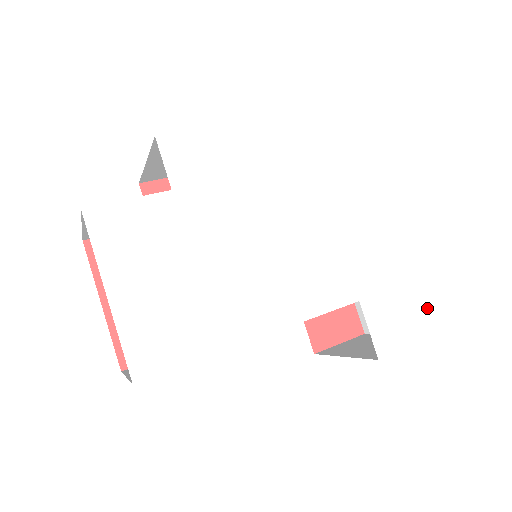
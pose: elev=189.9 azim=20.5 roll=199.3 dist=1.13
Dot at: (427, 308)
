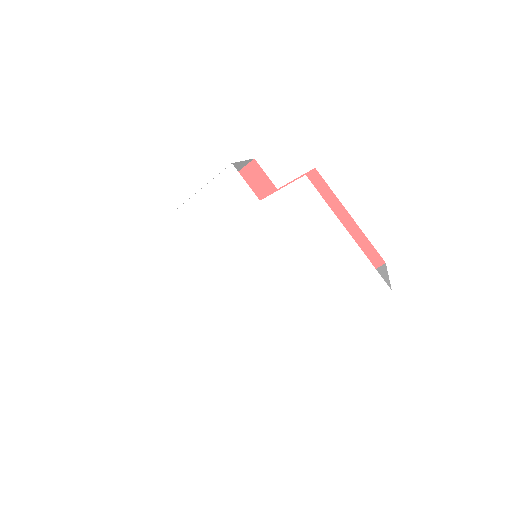
Dot at: (377, 274)
